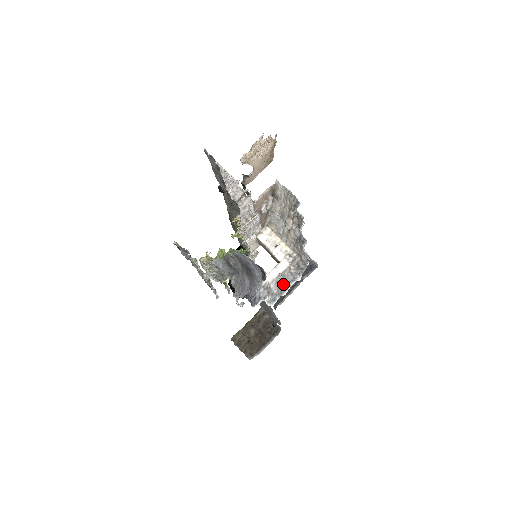
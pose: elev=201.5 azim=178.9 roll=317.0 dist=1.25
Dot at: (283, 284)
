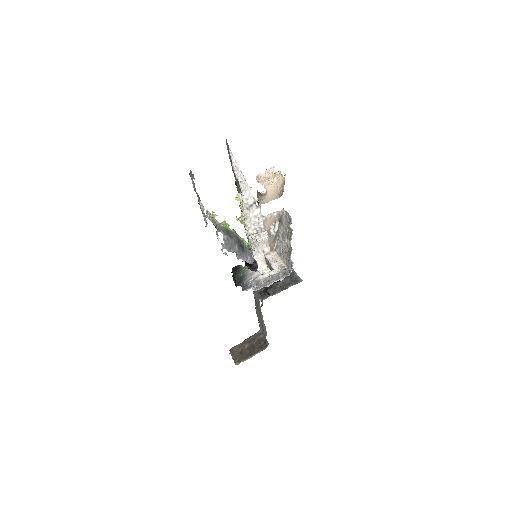
Dot at: (270, 281)
